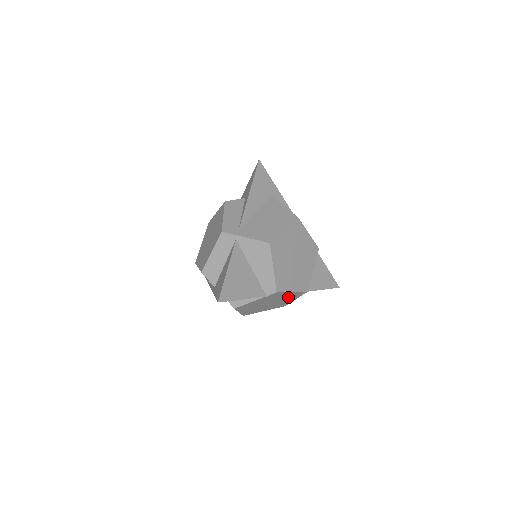
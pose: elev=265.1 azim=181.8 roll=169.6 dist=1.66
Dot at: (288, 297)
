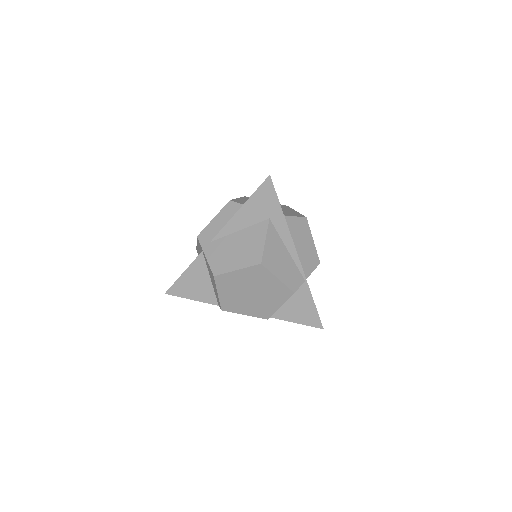
Dot at: occluded
